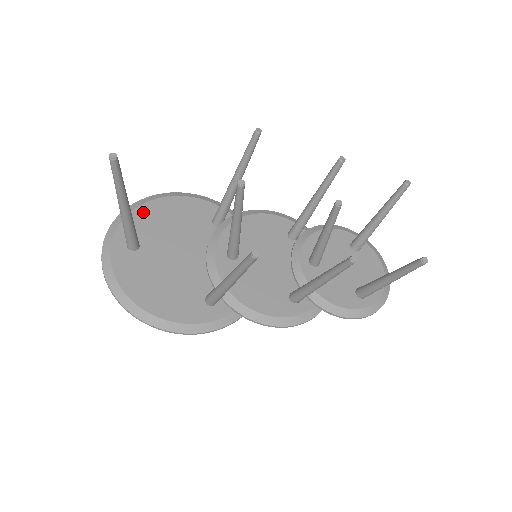
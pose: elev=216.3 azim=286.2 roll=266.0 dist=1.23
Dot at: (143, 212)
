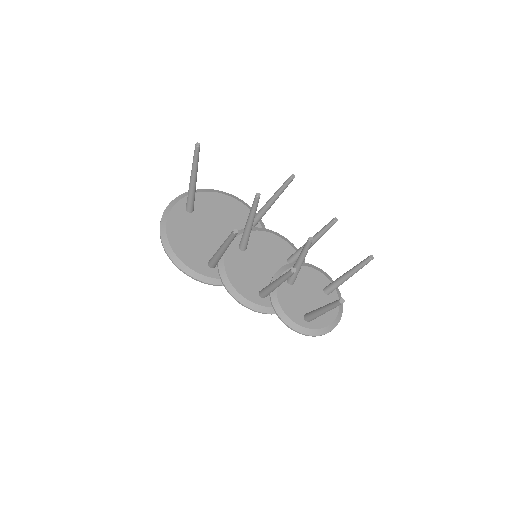
Dot at: (209, 196)
